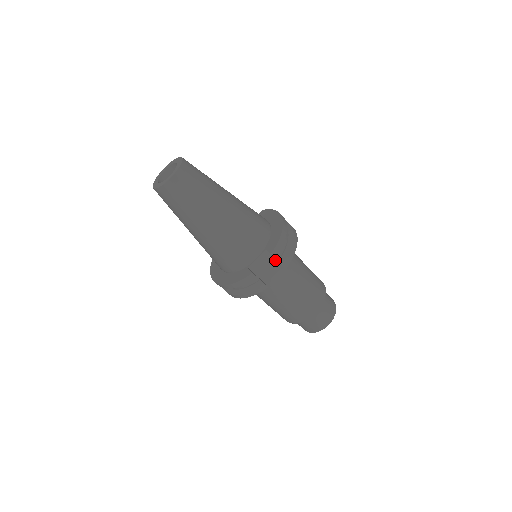
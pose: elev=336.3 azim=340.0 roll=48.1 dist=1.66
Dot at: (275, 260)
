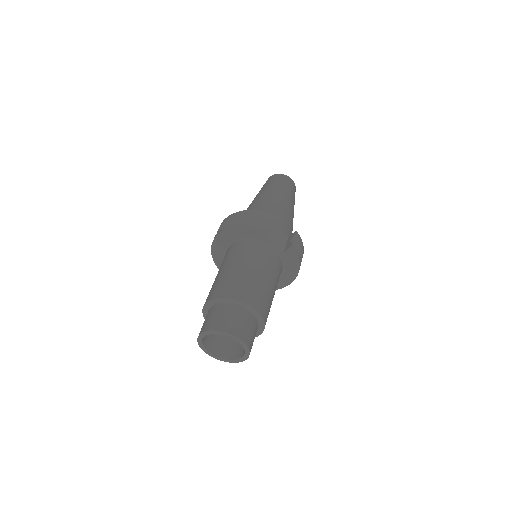
Dot at: (285, 246)
